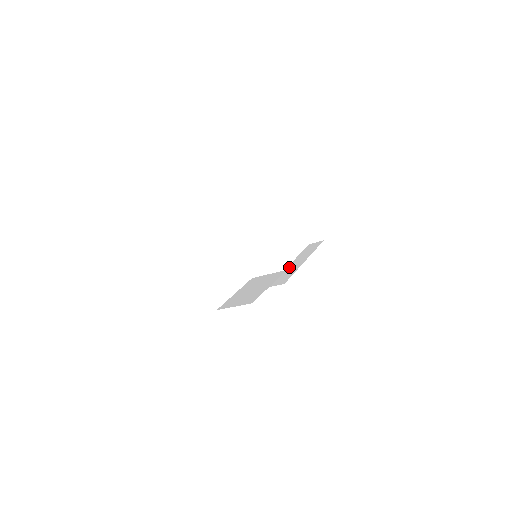
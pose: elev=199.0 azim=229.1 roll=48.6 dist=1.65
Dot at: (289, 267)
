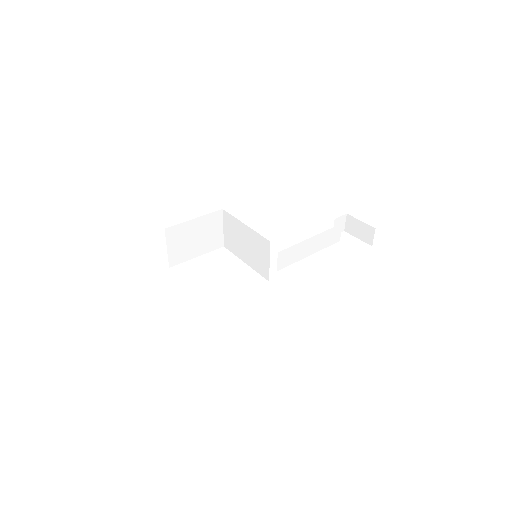
Dot at: occluded
